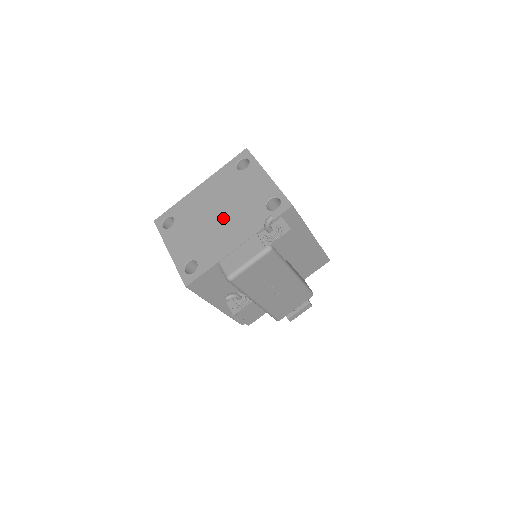
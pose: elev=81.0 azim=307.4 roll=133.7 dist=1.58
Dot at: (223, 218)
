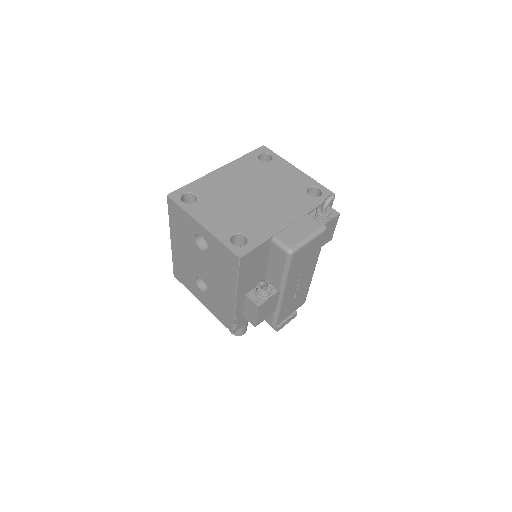
Dot at: (262, 199)
